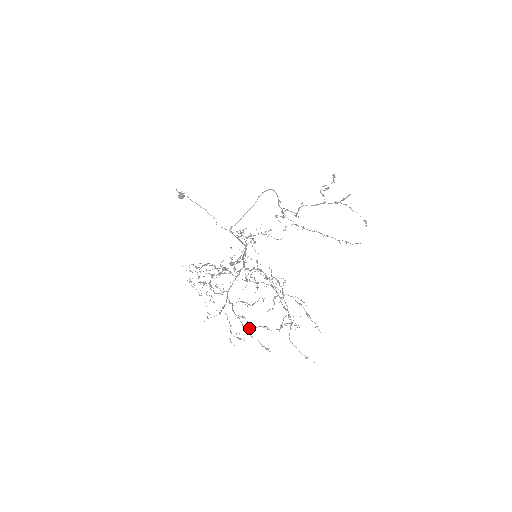
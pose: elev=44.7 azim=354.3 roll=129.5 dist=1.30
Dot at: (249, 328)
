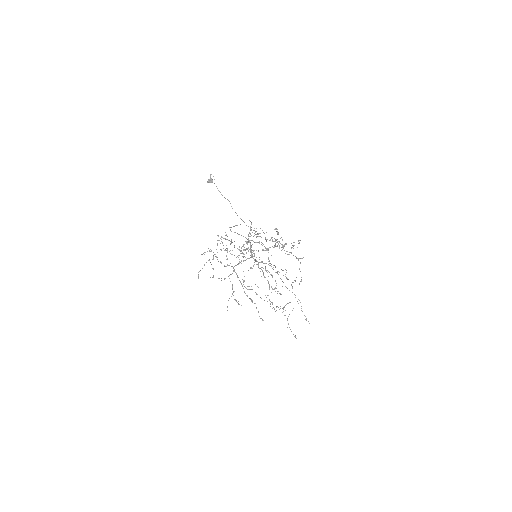
Dot at: occluded
